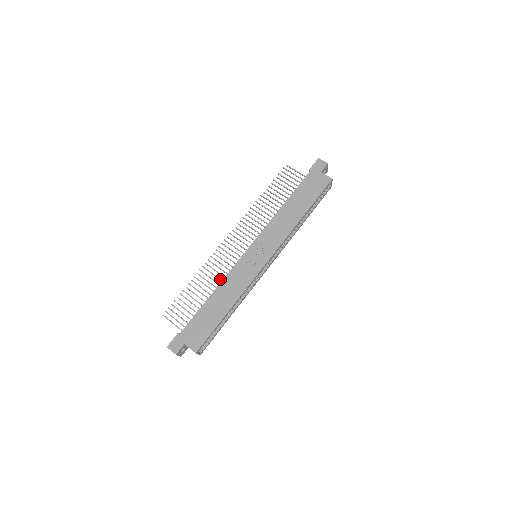
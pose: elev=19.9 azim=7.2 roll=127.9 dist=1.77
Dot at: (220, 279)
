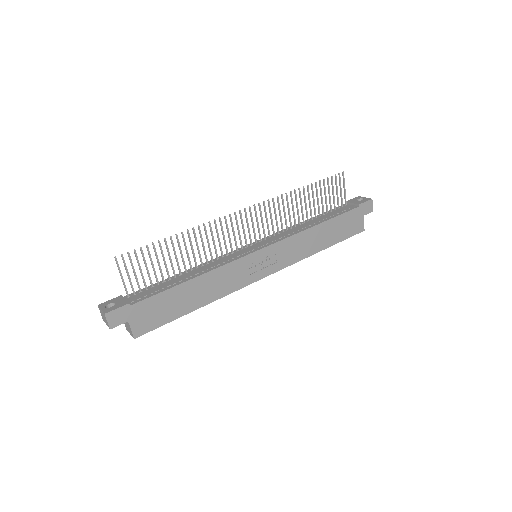
Dot at: (206, 255)
